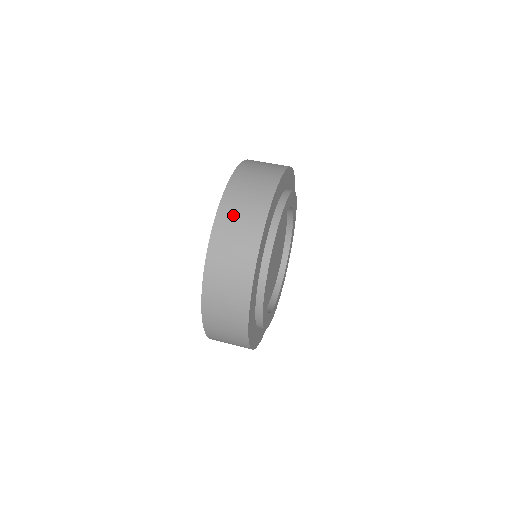
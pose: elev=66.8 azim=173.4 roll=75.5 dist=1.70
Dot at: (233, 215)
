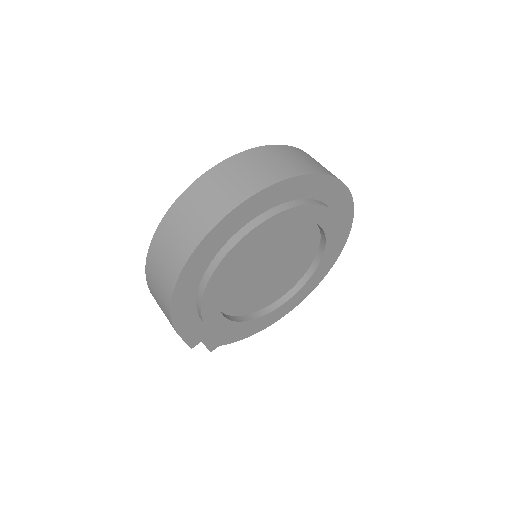
Dot at: (295, 154)
